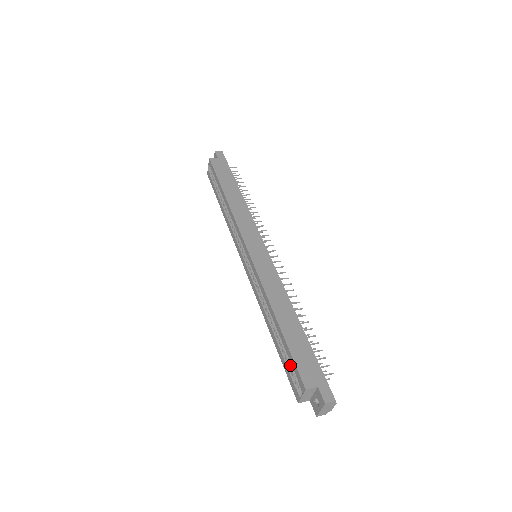
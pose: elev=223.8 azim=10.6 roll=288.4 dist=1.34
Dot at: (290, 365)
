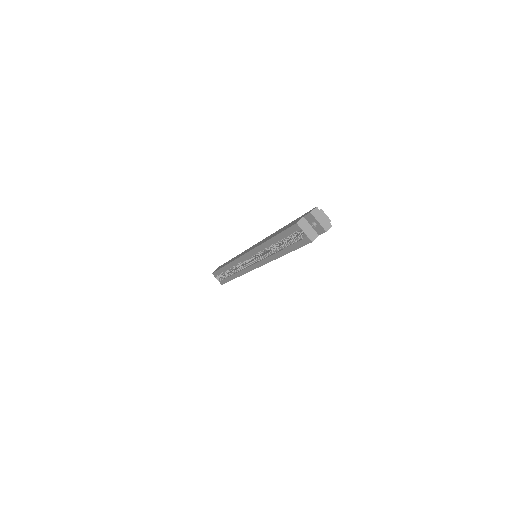
Dot at: (293, 240)
